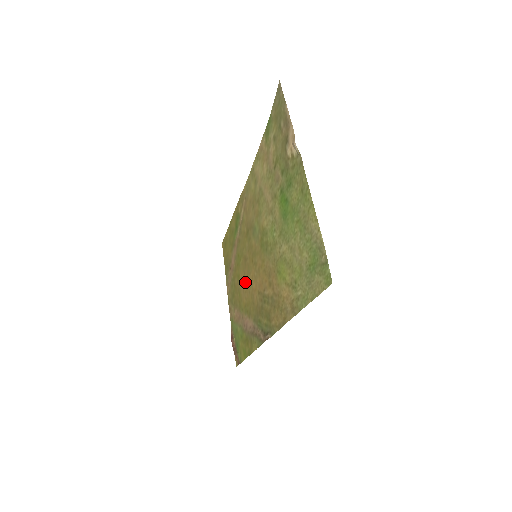
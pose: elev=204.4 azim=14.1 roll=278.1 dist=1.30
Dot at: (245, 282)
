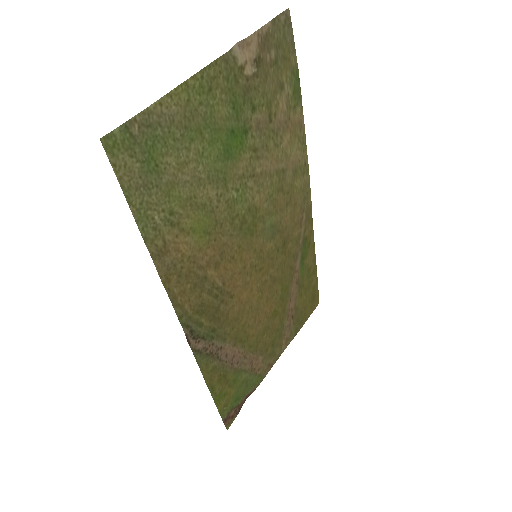
Dot at: (261, 307)
